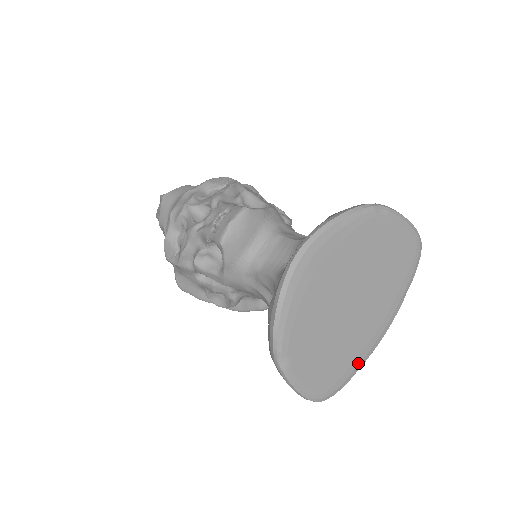
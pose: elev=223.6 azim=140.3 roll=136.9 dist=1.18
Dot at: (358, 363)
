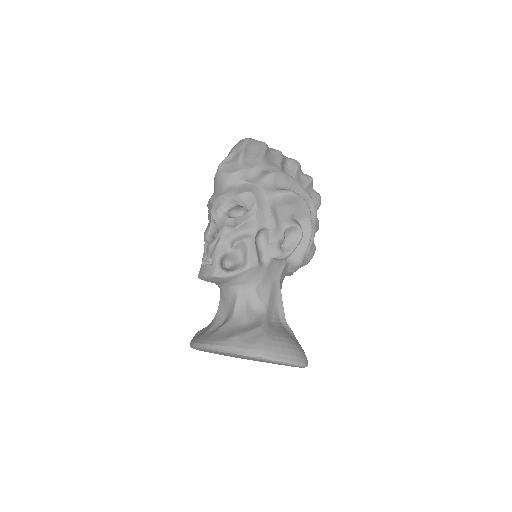
Dot at: occluded
